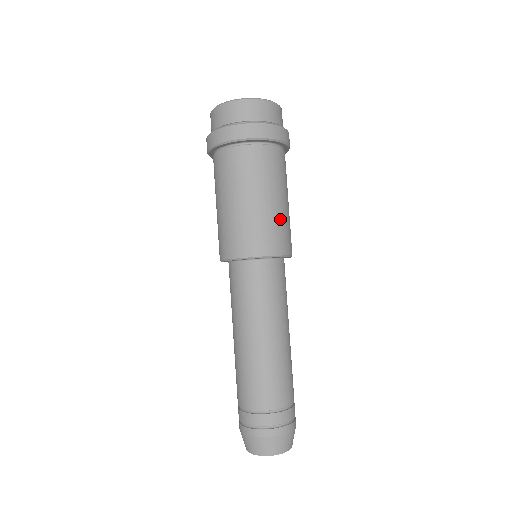
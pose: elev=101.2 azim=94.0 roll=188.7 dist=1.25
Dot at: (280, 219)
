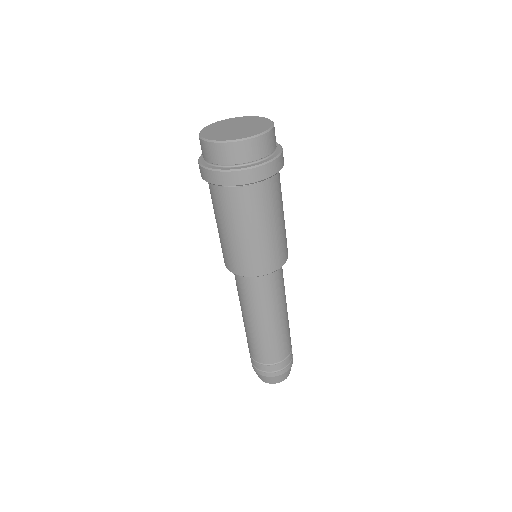
Dot at: (282, 236)
